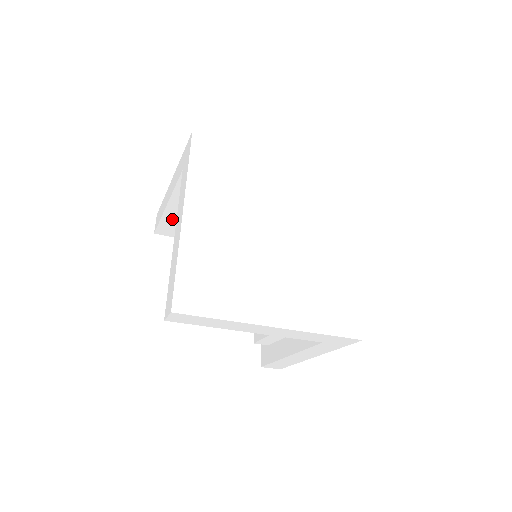
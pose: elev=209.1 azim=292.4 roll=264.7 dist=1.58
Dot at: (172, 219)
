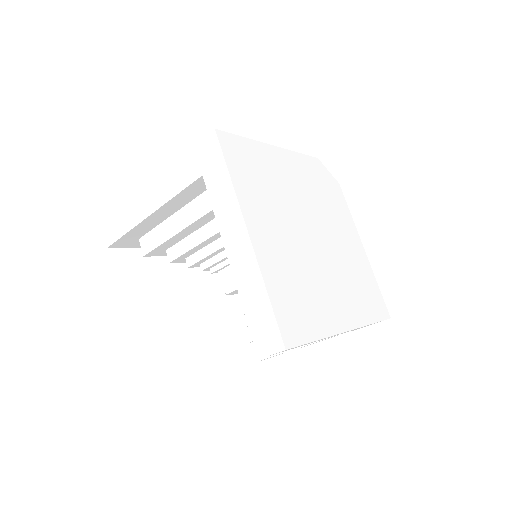
Dot at: (143, 229)
